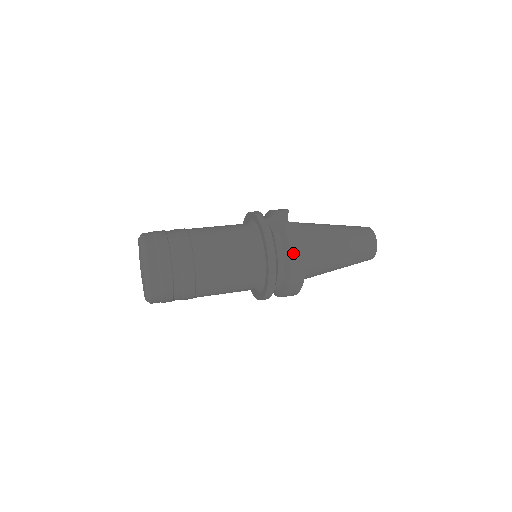
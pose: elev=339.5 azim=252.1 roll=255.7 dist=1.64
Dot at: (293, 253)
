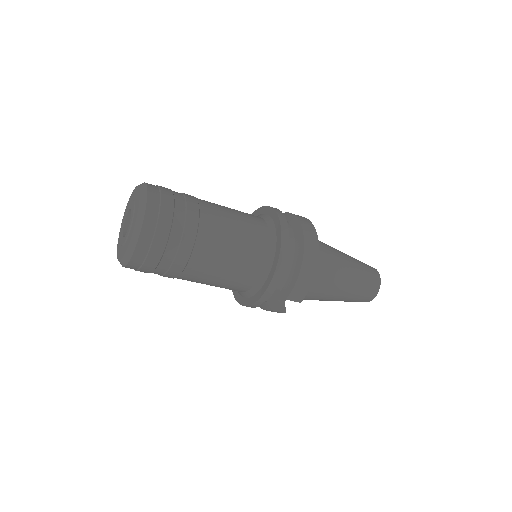
Dot at: (298, 217)
